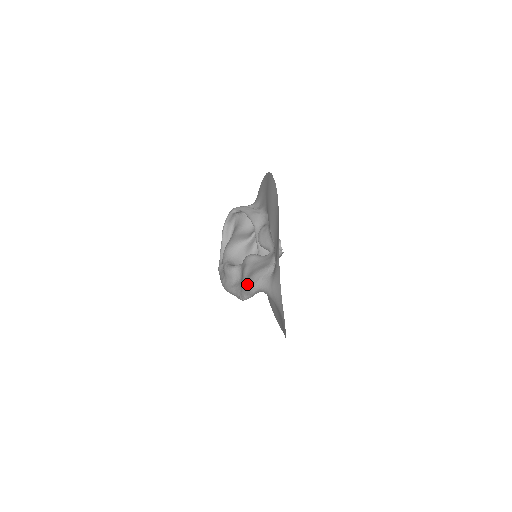
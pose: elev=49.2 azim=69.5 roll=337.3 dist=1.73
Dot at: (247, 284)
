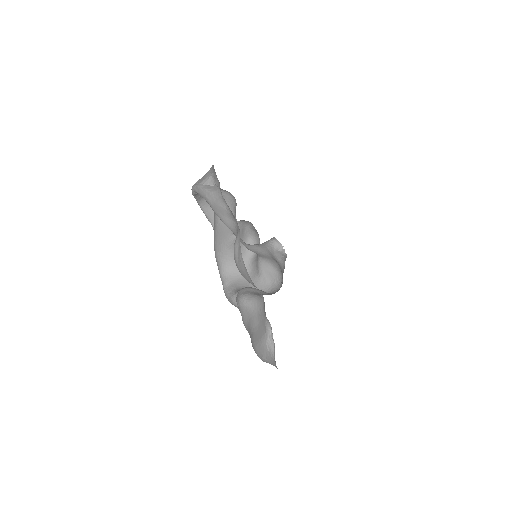
Dot at: occluded
